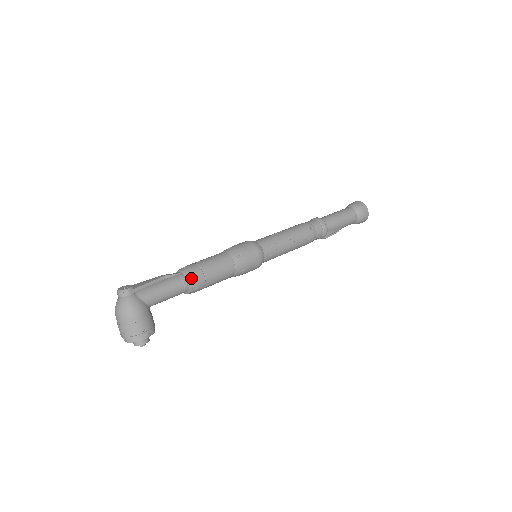
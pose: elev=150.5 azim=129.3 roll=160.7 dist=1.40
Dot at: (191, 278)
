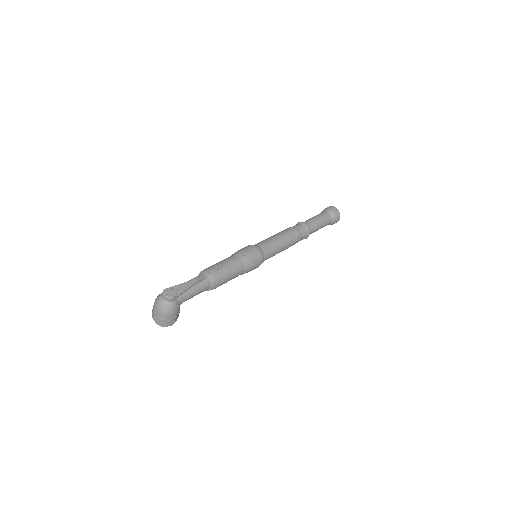
Dot at: (214, 285)
